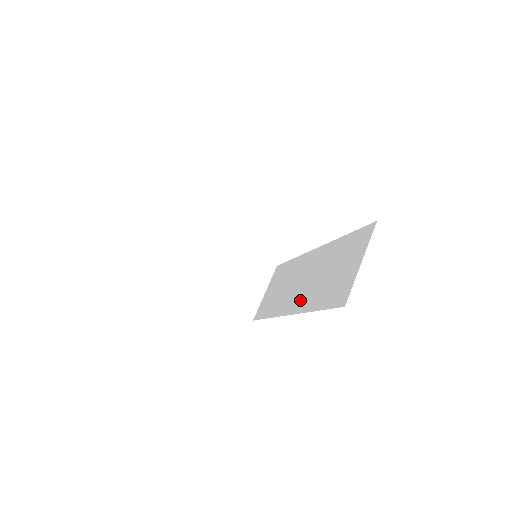
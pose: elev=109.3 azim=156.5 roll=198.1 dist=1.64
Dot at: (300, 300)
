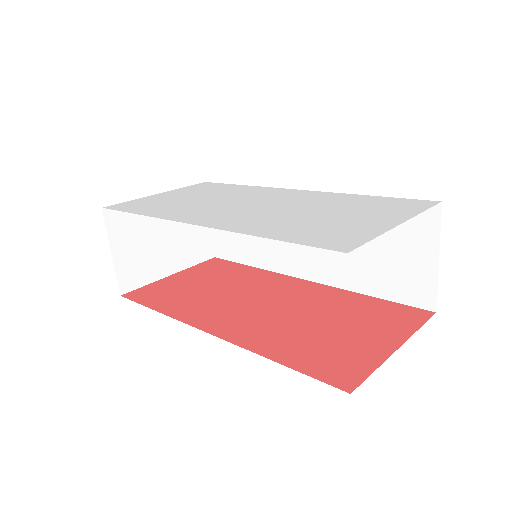
Dot at: (319, 267)
